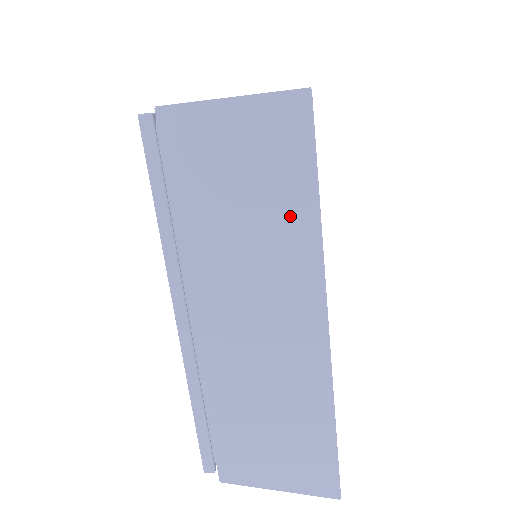
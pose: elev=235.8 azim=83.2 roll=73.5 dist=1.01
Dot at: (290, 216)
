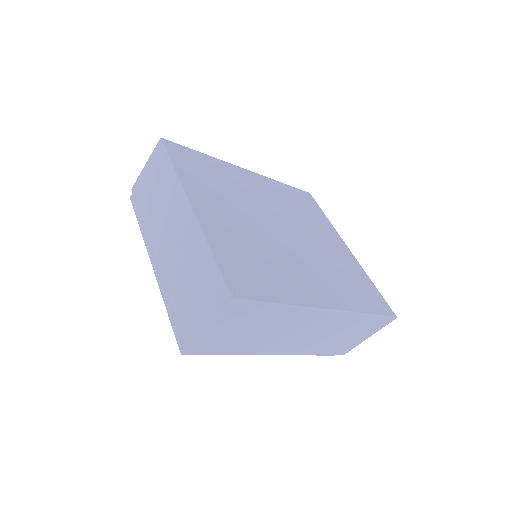
Dot at: (275, 316)
